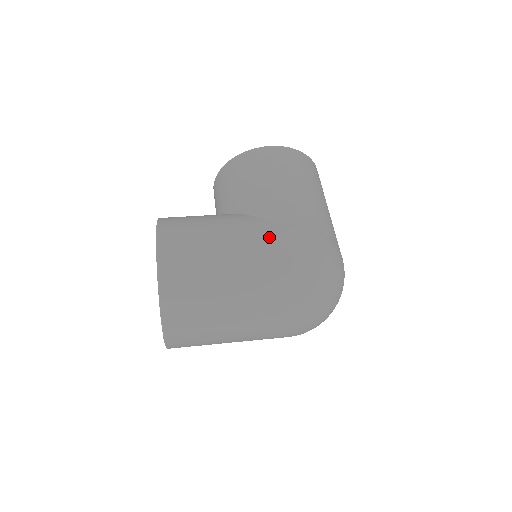
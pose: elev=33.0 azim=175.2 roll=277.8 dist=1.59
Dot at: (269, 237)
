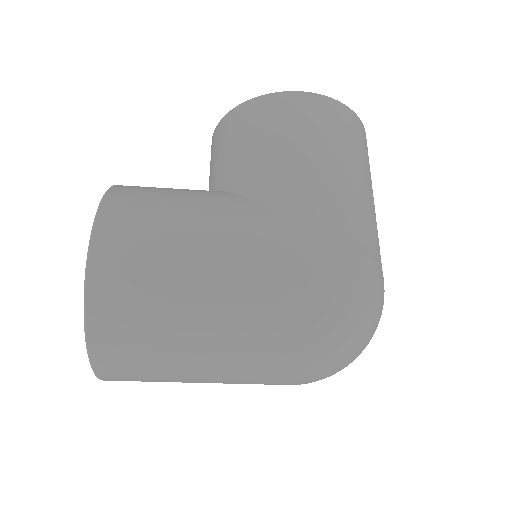
Dot at: (273, 243)
